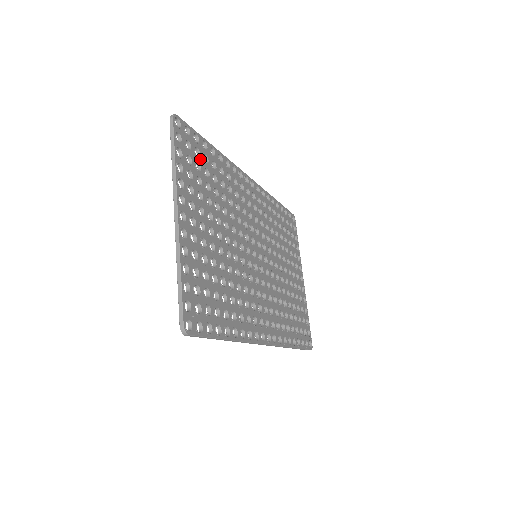
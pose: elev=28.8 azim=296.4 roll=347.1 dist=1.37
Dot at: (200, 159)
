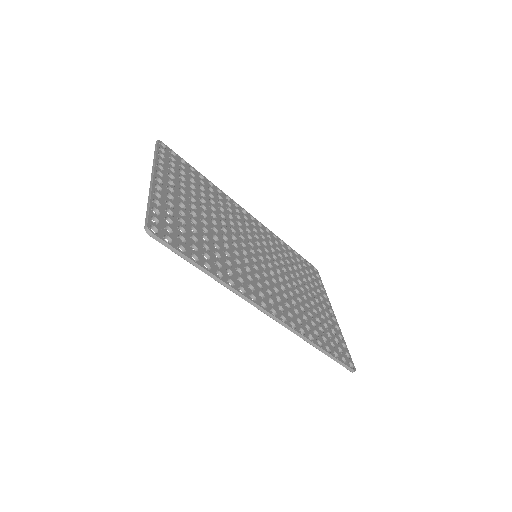
Dot at: (185, 171)
